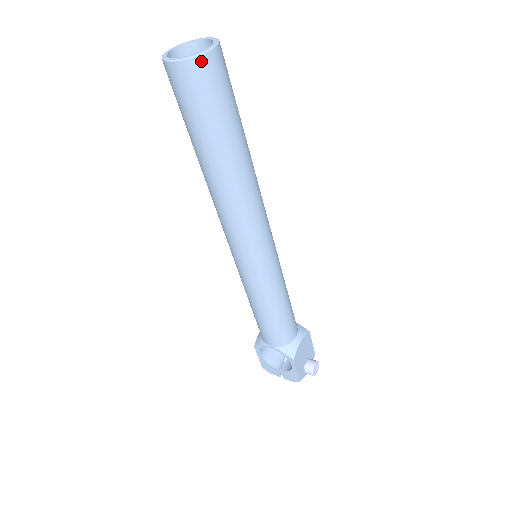
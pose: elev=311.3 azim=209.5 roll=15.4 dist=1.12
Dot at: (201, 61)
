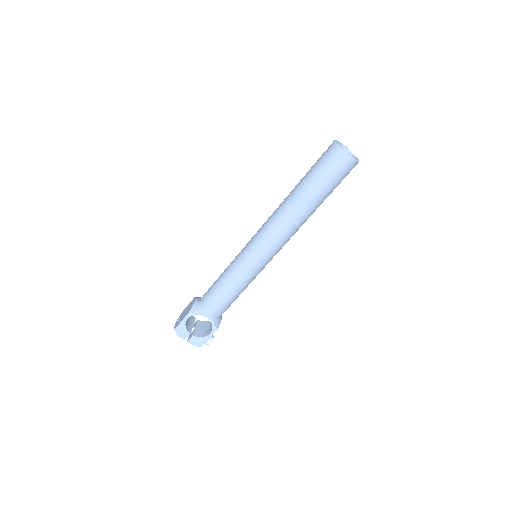
Dot at: (356, 164)
